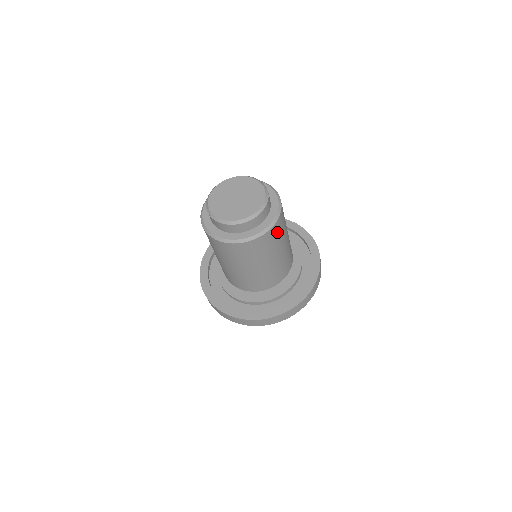
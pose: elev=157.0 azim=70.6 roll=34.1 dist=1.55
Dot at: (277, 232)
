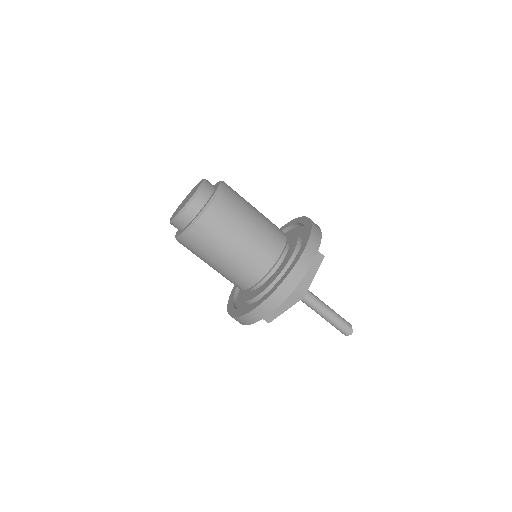
Dot at: (218, 216)
